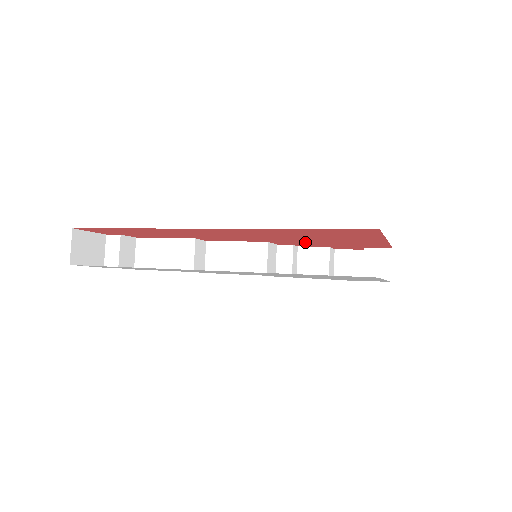
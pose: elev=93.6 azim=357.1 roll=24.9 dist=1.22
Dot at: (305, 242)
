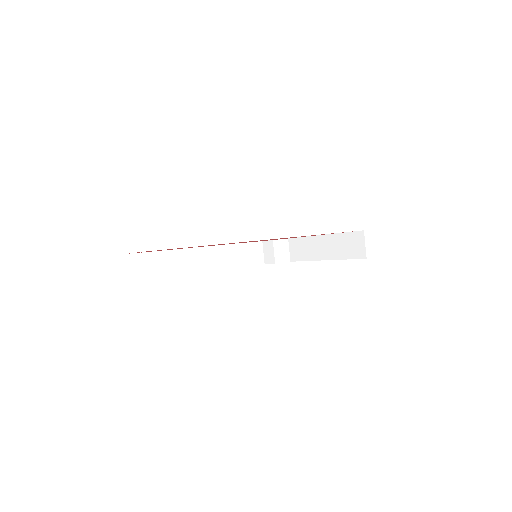
Dot at: occluded
